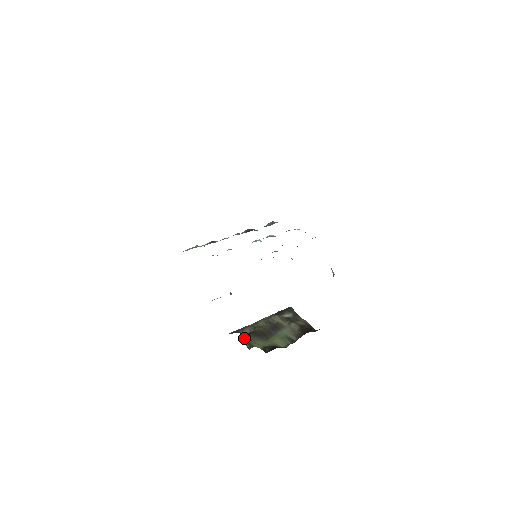
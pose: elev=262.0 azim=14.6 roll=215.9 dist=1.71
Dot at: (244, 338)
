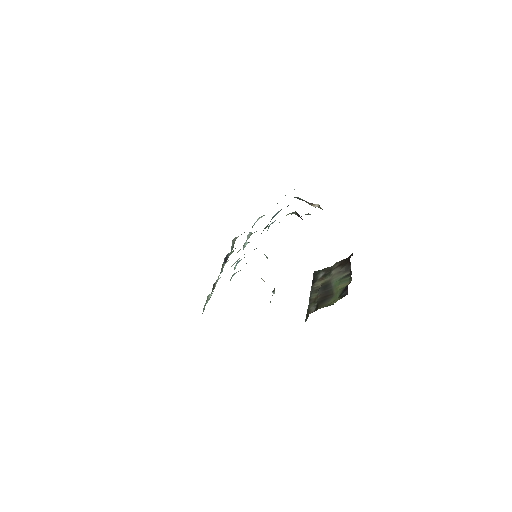
Dot at: occluded
